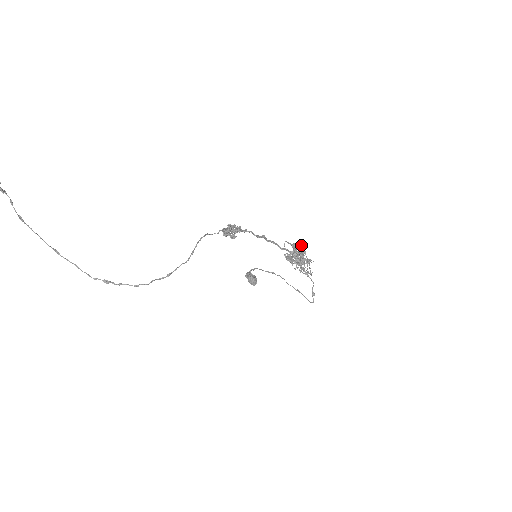
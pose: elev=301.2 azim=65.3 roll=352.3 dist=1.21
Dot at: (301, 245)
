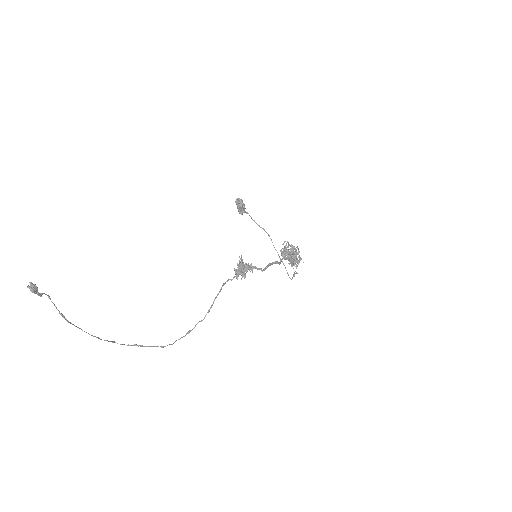
Dot at: occluded
